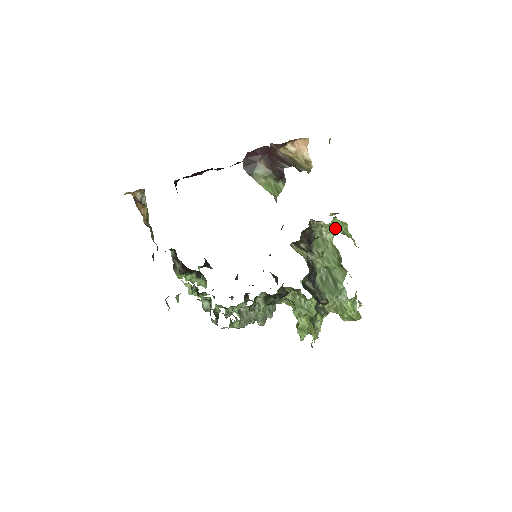
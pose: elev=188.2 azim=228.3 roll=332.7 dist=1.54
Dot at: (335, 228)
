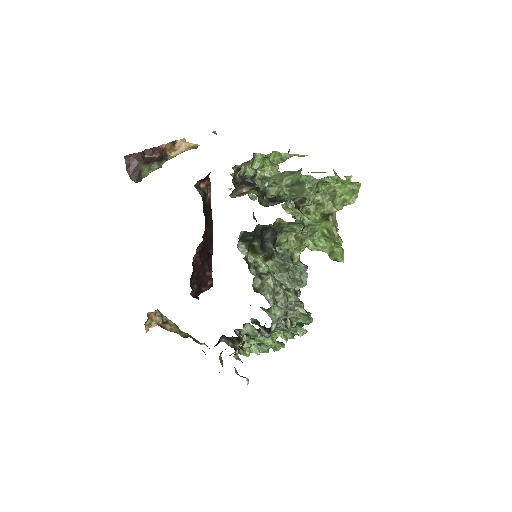
Dot at: (273, 165)
